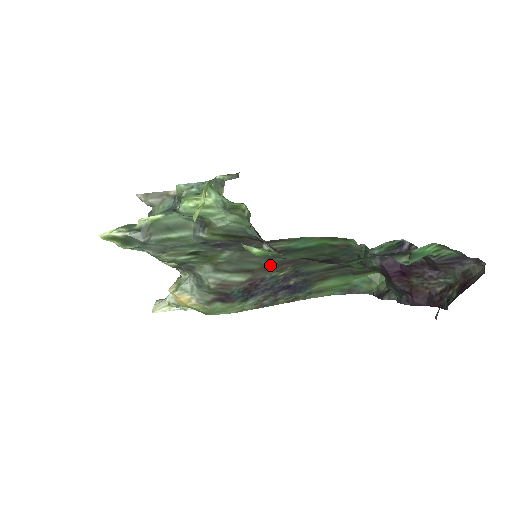
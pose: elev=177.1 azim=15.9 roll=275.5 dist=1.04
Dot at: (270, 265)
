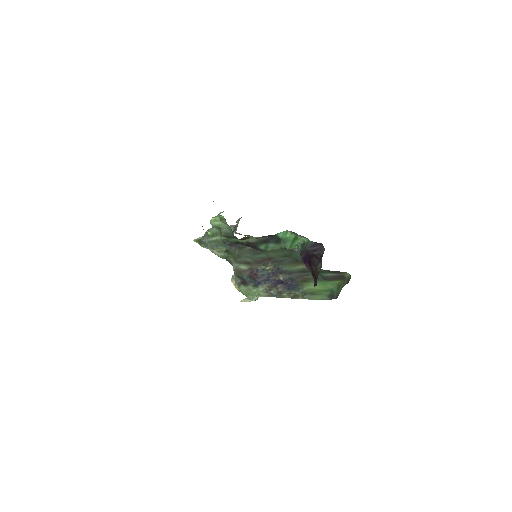
Dot at: (258, 260)
